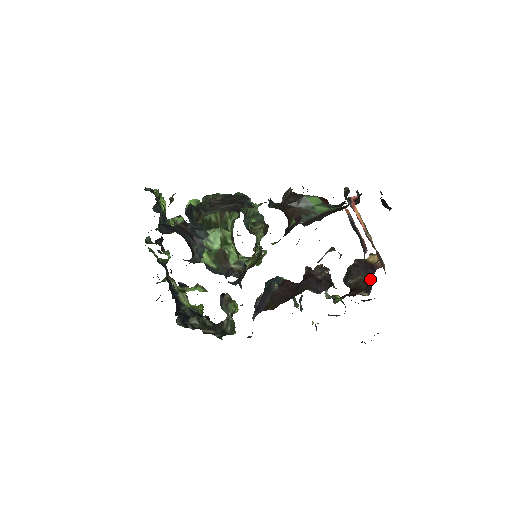
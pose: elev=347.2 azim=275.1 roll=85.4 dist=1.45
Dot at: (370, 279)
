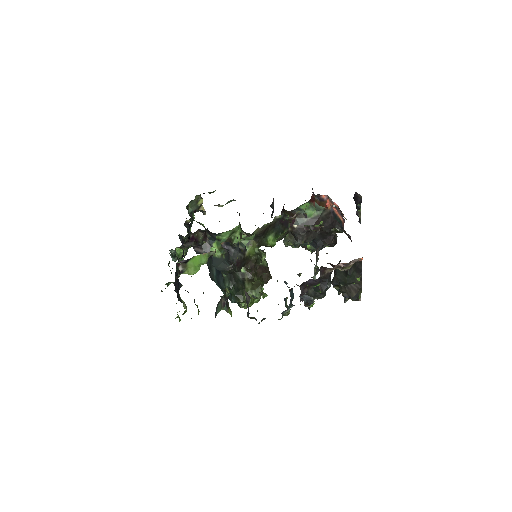
Dot at: occluded
